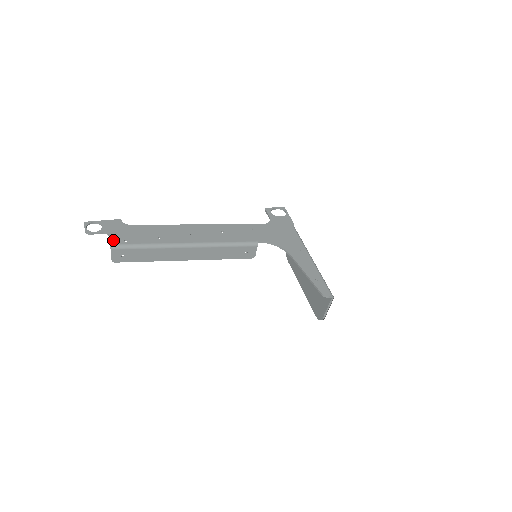
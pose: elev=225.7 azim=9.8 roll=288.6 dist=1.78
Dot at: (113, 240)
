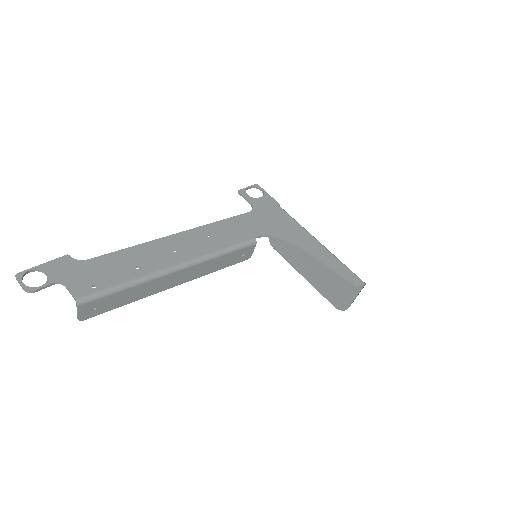
Dot at: (76, 291)
